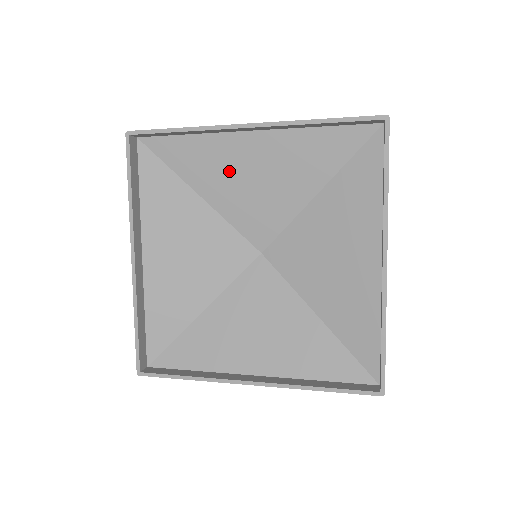
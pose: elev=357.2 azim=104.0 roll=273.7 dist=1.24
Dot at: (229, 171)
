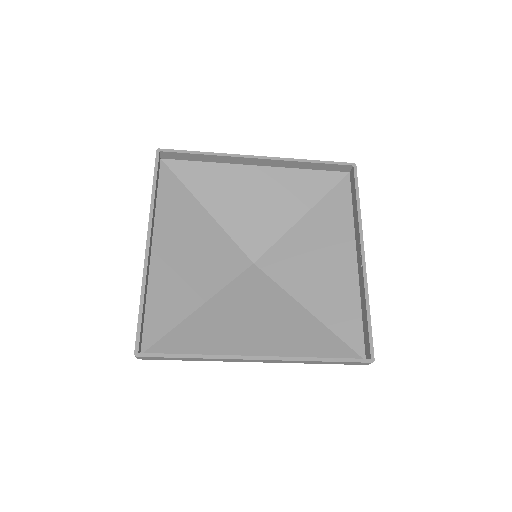
Dot at: (235, 193)
